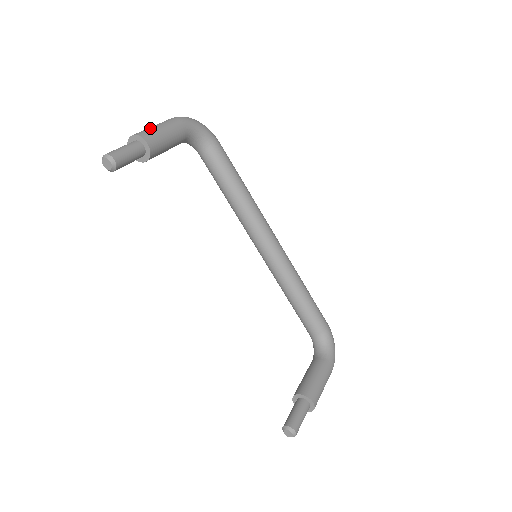
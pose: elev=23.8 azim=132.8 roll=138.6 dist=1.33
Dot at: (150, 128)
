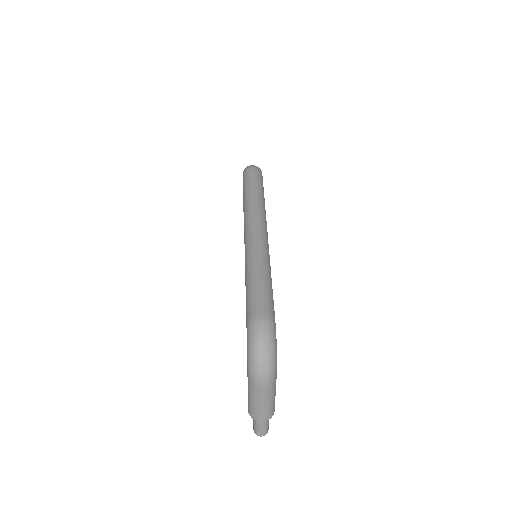
Dot at: (269, 409)
